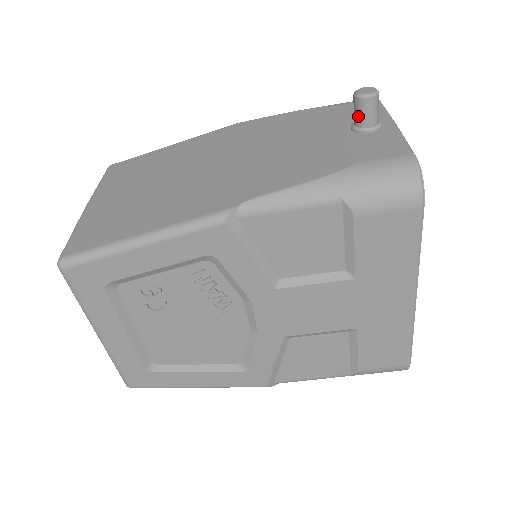
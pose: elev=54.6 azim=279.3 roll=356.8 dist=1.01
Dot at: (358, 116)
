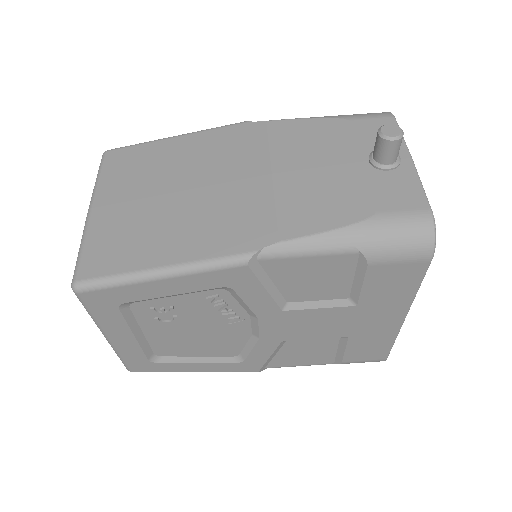
Dot at: (379, 153)
